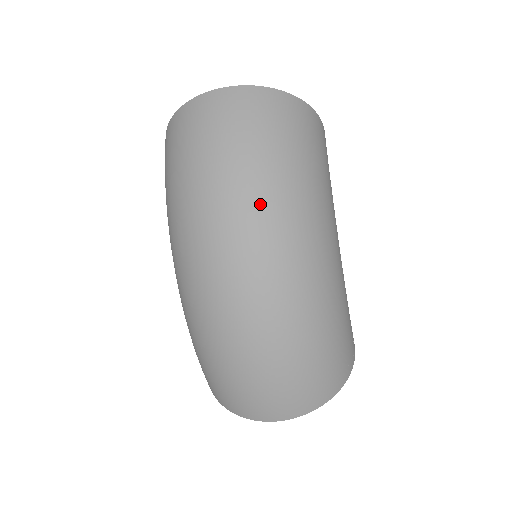
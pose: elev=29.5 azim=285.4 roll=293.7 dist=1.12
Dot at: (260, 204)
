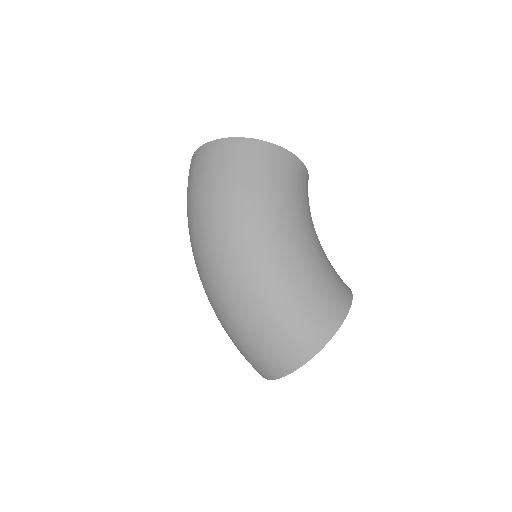
Dot at: (205, 225)
